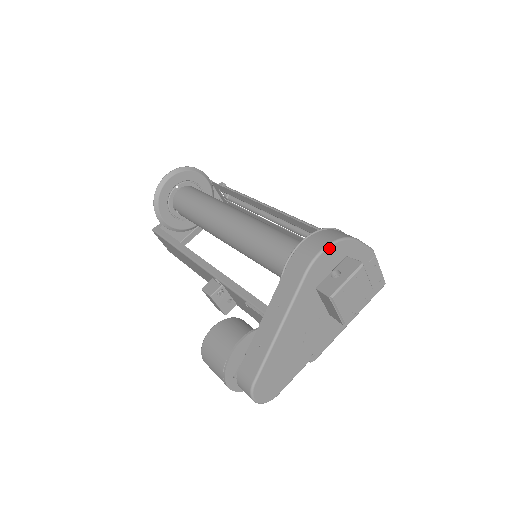
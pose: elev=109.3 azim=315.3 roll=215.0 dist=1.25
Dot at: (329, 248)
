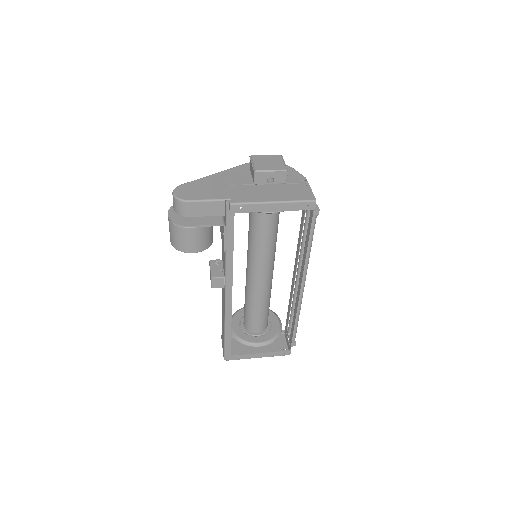
Dot at: occluded
